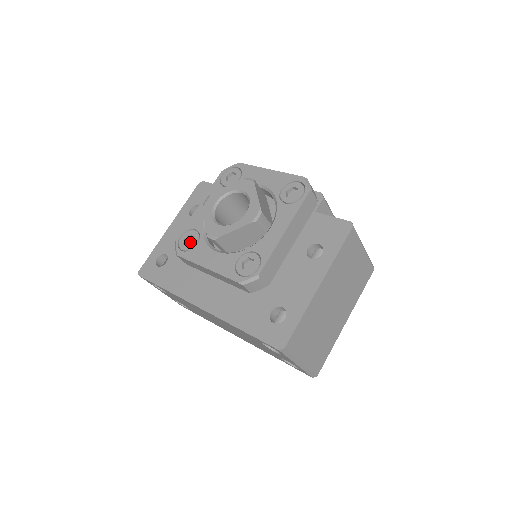
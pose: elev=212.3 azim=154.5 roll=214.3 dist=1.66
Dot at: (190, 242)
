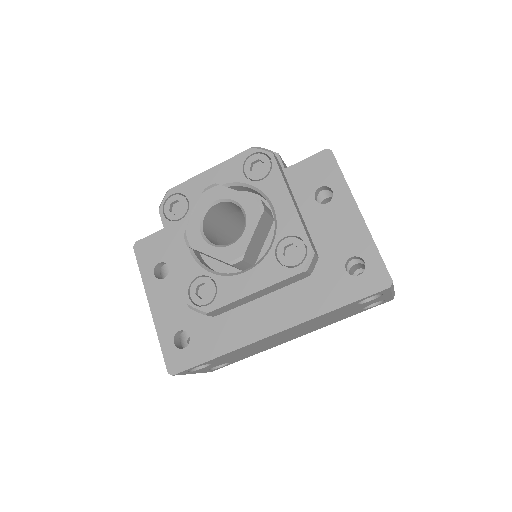
Dot at: (203, 292)
